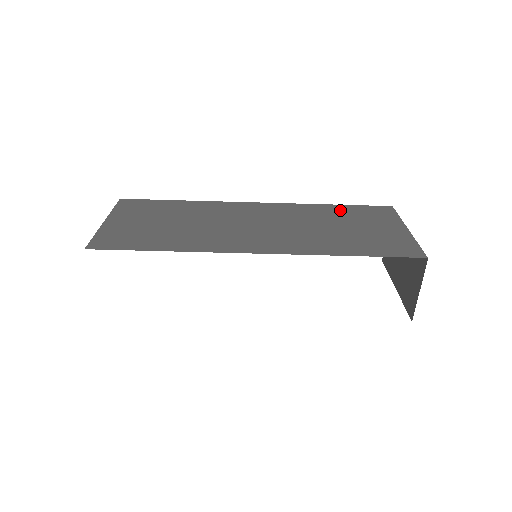
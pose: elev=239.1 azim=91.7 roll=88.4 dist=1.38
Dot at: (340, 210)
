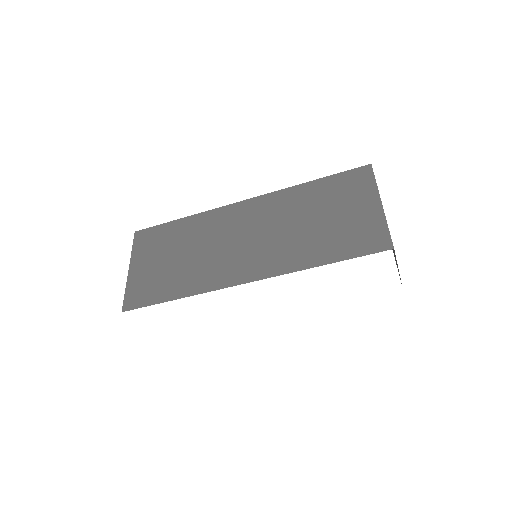
Dot at: (319, 189)
